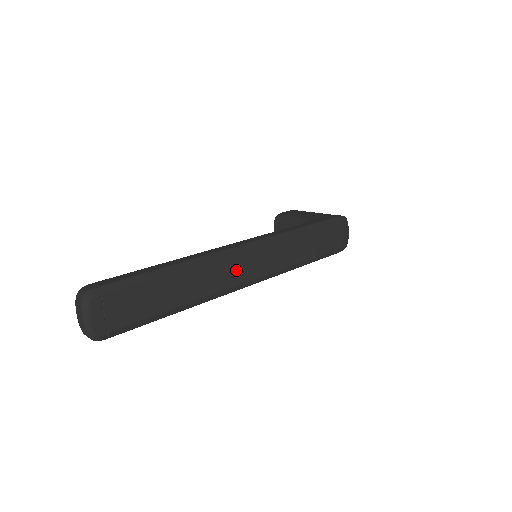
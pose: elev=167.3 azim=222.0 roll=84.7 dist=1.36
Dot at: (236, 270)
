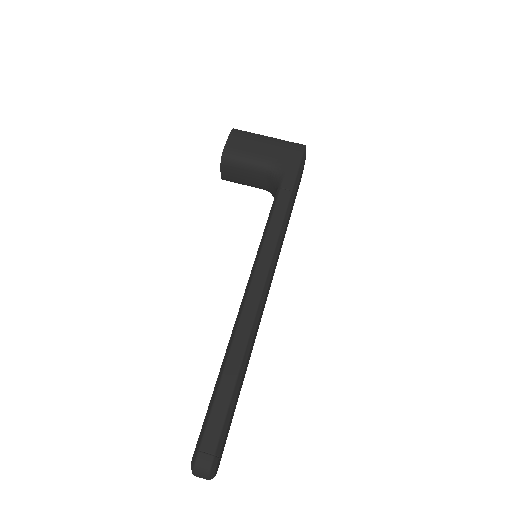
Dot at: occluded
